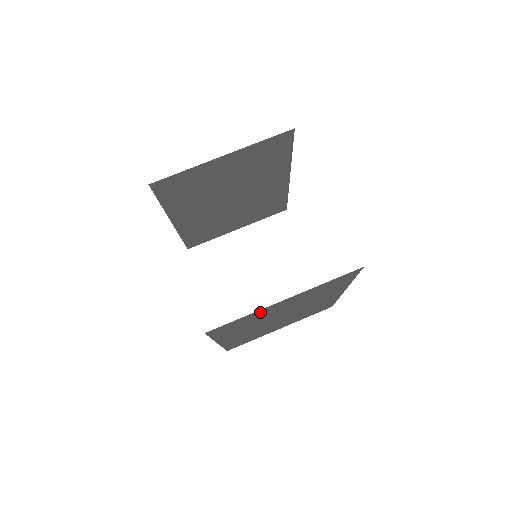
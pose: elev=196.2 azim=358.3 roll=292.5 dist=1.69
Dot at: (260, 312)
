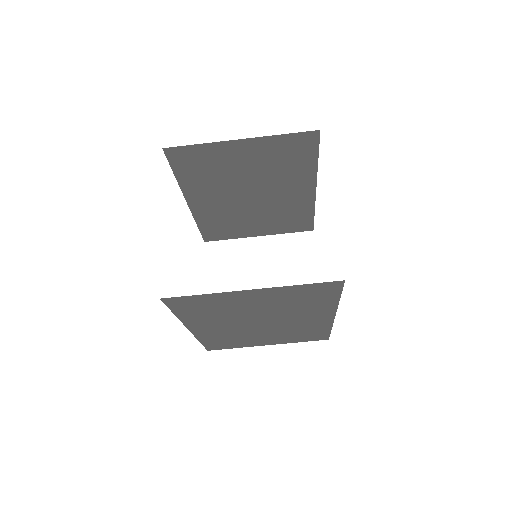
Dot at: (224, 297)
